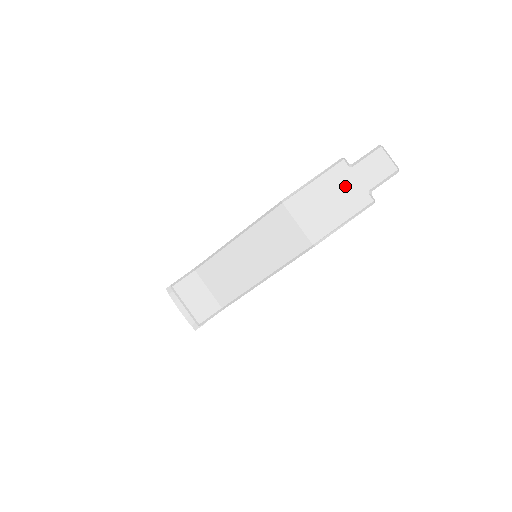
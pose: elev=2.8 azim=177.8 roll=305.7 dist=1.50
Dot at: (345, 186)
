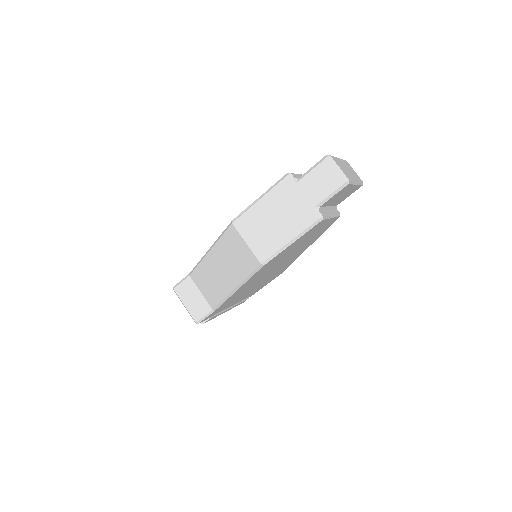
Dot at: (290, 203)
